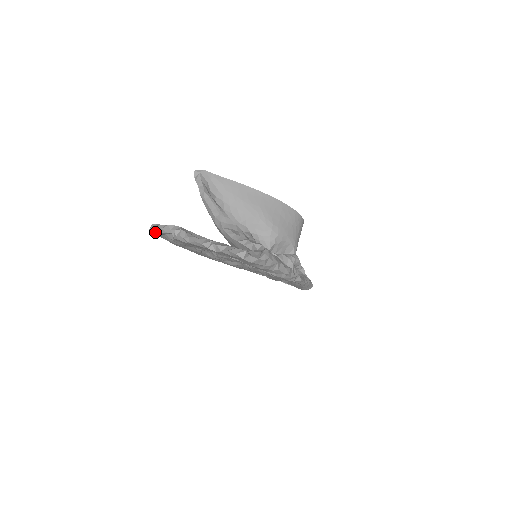
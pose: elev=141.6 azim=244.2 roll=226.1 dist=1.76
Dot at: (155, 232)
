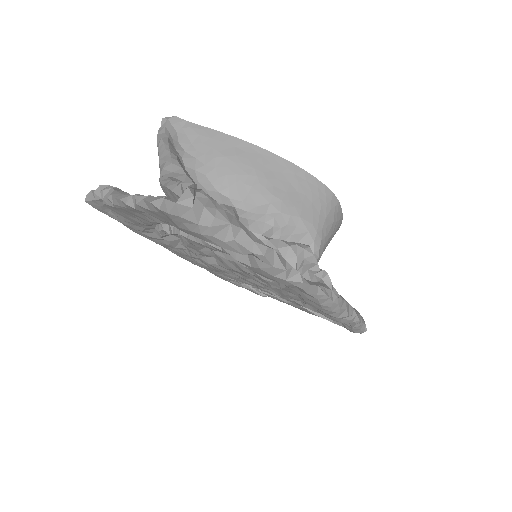
Dot at: (92, 202)
